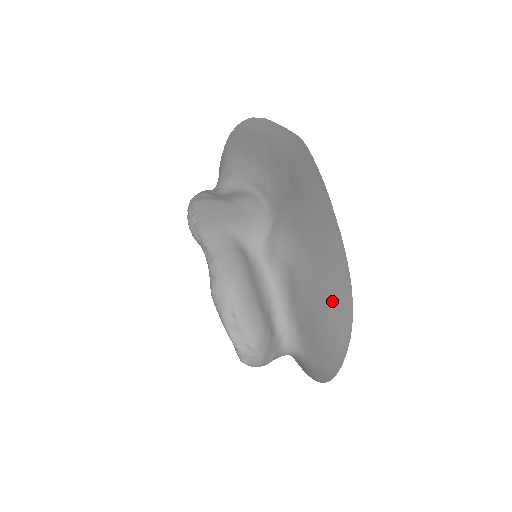
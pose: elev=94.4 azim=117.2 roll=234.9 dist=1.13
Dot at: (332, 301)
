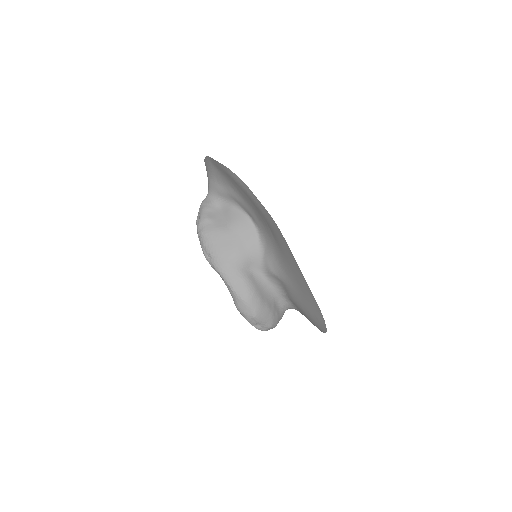
Dot at: (313, 315)
